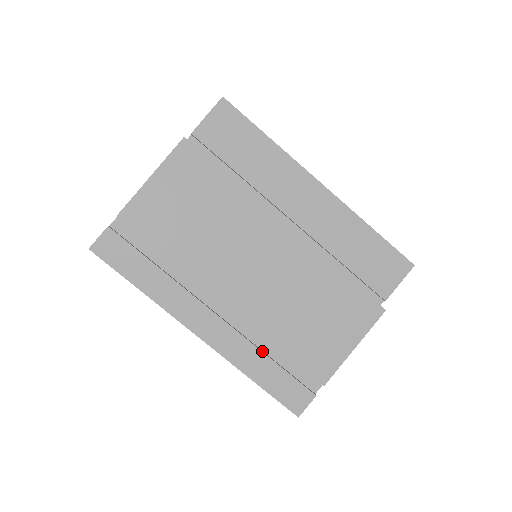
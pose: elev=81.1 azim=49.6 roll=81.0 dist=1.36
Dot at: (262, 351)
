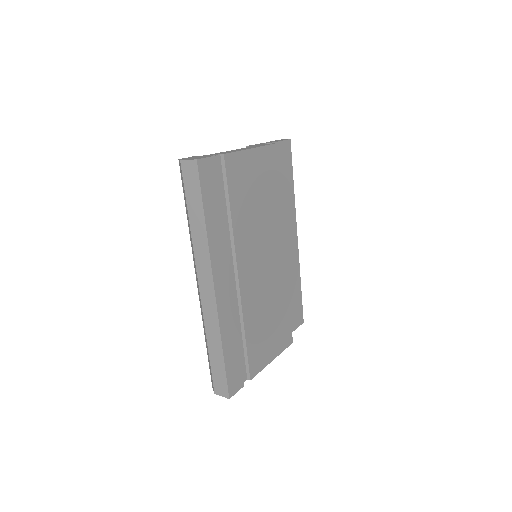
Dot at: (237, 330)
